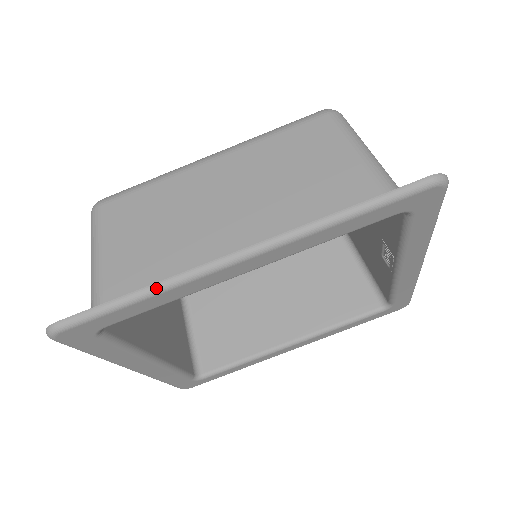
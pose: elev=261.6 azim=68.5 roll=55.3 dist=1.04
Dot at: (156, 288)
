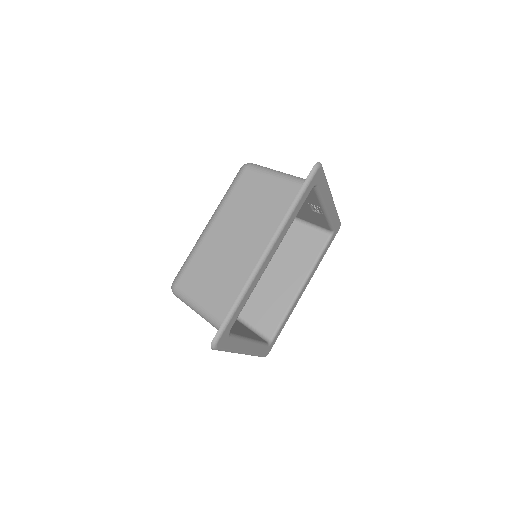
Dot at: (243, 292)
